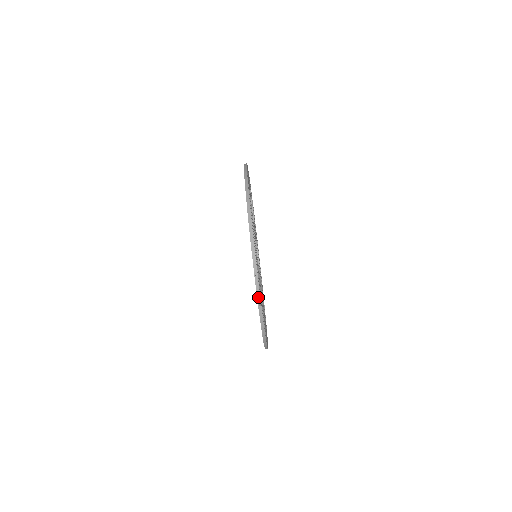
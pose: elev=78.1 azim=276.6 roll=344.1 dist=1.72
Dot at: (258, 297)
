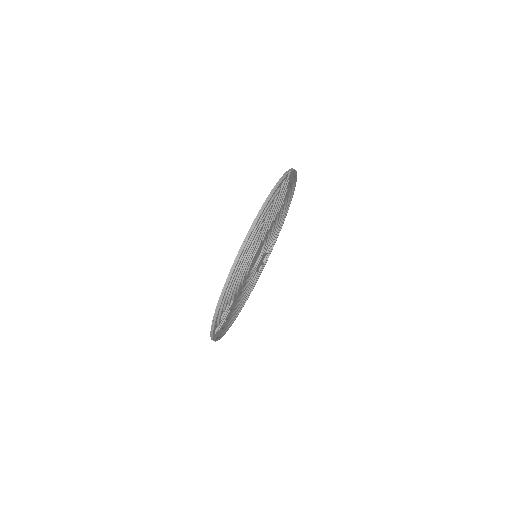
Dot at: (289, 170)
